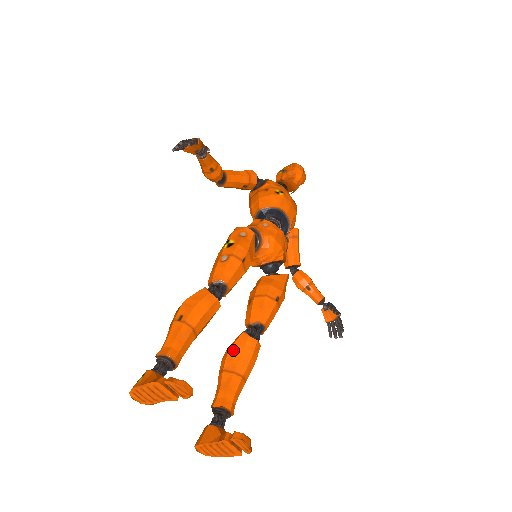
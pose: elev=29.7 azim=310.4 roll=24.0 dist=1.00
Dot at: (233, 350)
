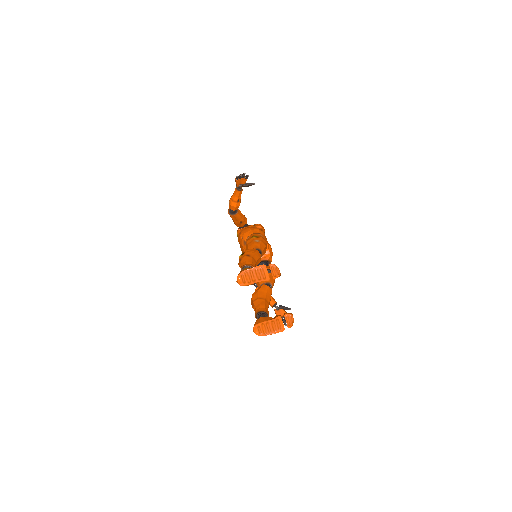
Dot at: (261, 290)
